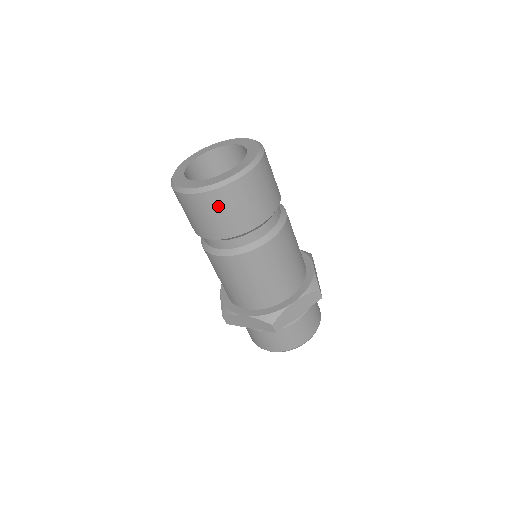
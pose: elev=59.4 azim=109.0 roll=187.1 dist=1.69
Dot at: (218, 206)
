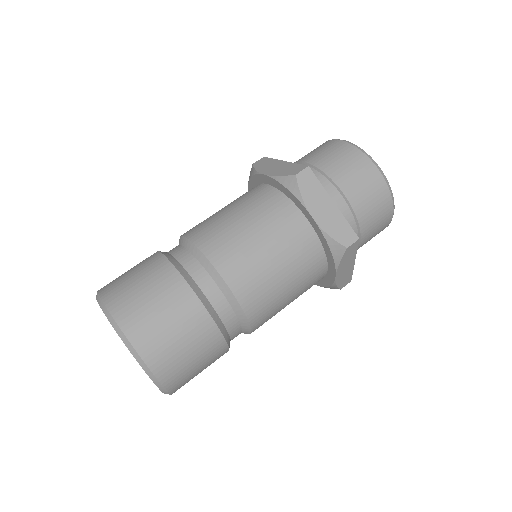
Dot at: occluded
